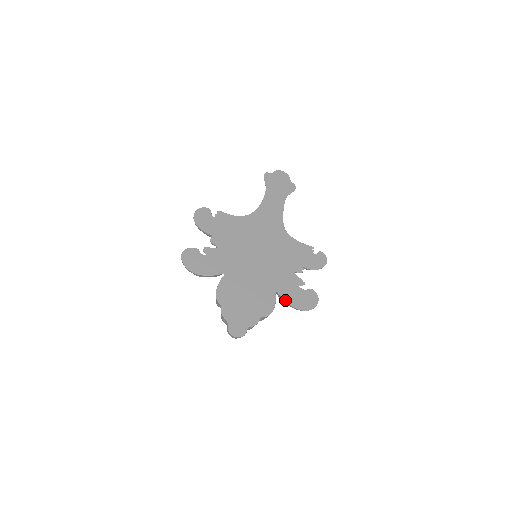
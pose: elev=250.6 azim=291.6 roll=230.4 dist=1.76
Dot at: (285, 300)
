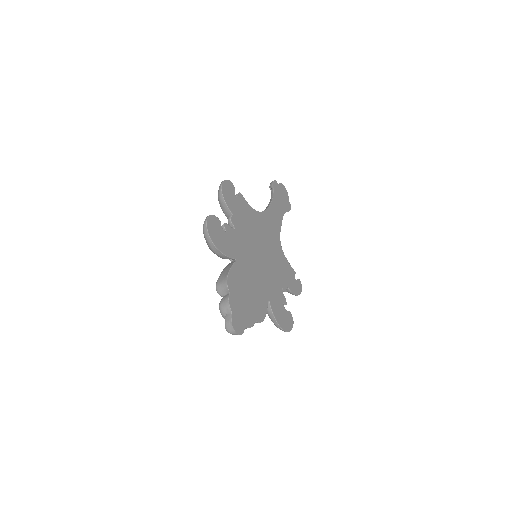
Dot at: (273, 313)
